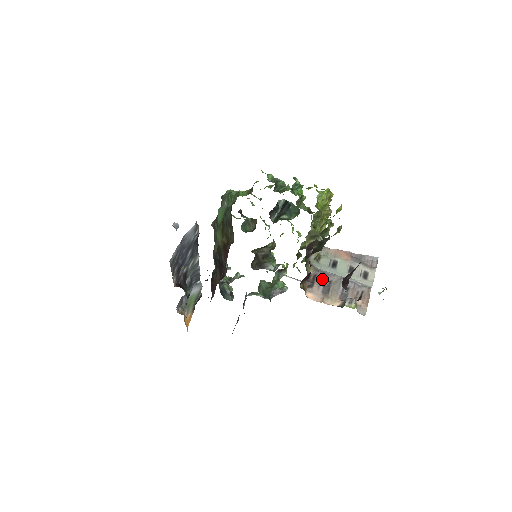
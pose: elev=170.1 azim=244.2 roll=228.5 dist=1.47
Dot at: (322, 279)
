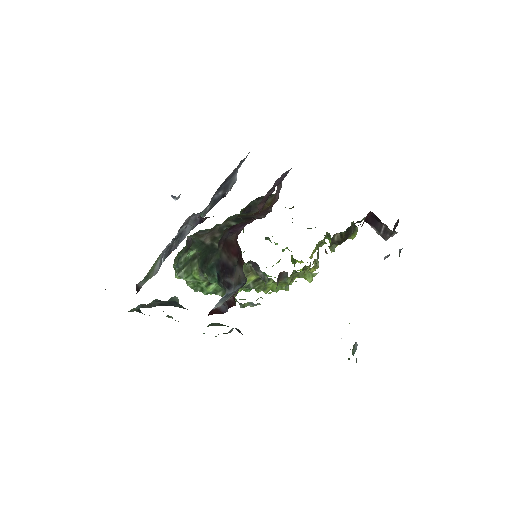
Dot at: occluded
